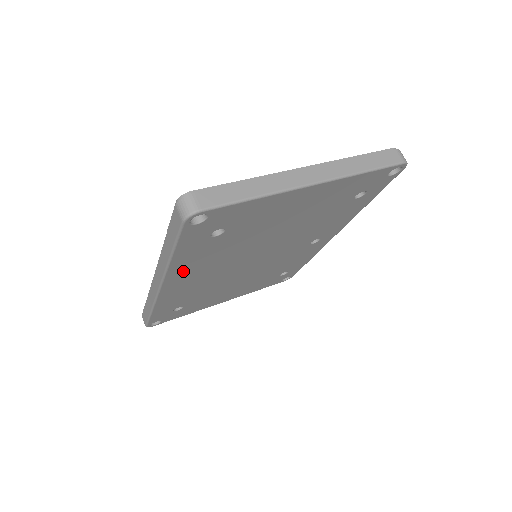
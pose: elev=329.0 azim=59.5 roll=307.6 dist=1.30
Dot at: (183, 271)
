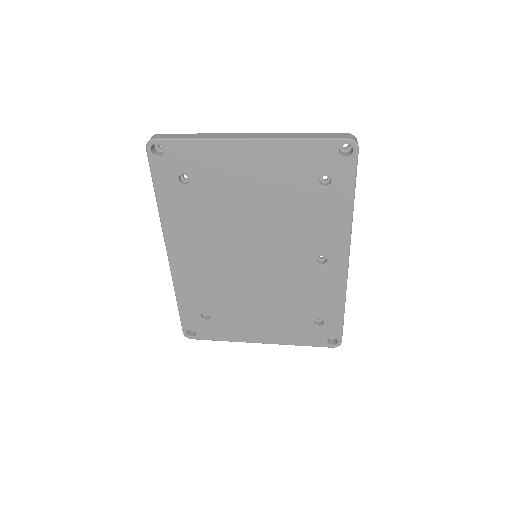
Dot at: (178, 233)
